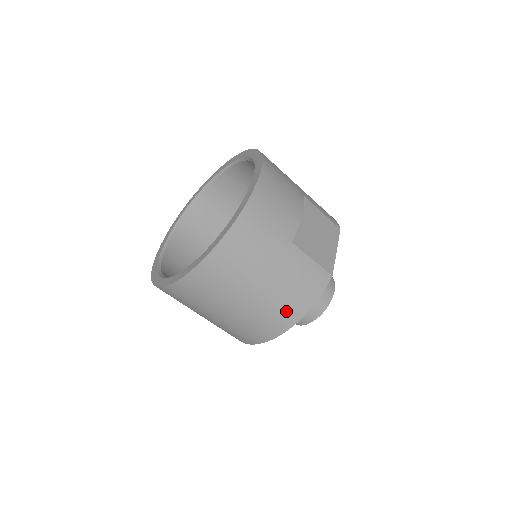
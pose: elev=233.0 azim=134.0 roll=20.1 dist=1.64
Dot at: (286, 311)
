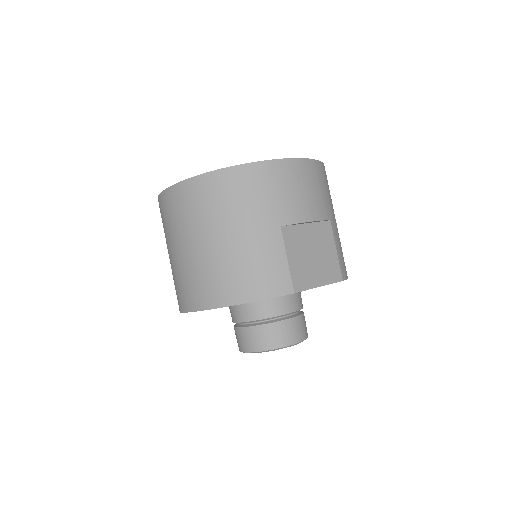
Dot at: (227, 284)
